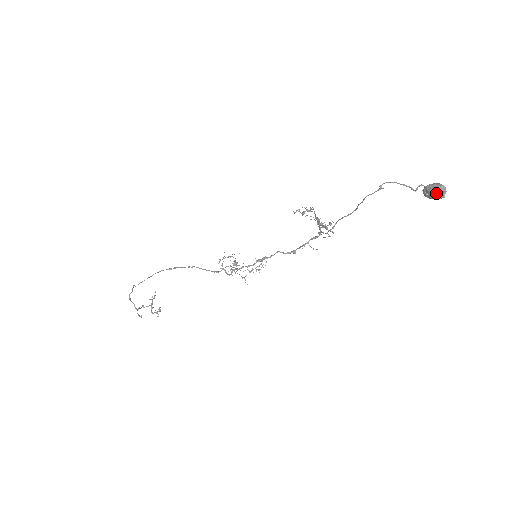
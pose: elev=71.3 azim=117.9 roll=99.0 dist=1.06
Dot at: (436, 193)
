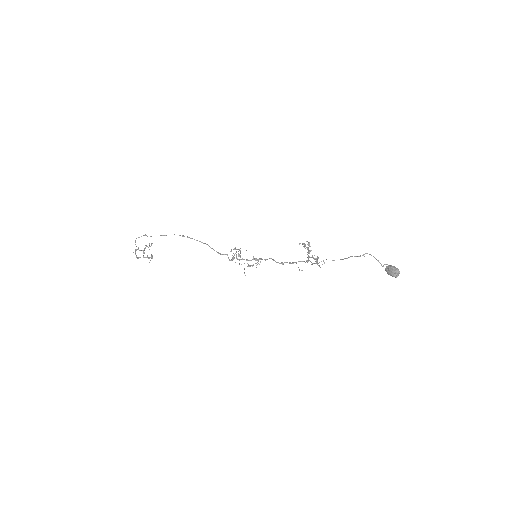
Dot at: (393, 273)
